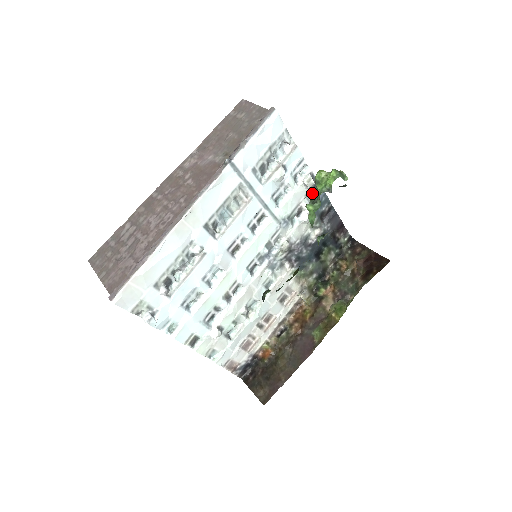
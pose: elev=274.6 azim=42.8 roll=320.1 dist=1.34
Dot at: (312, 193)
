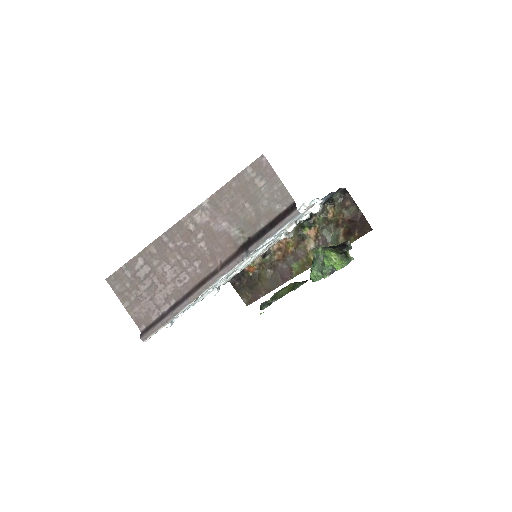
Dot at: occluded
